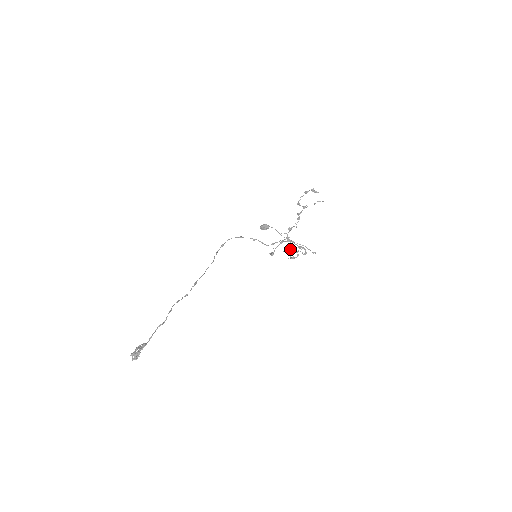
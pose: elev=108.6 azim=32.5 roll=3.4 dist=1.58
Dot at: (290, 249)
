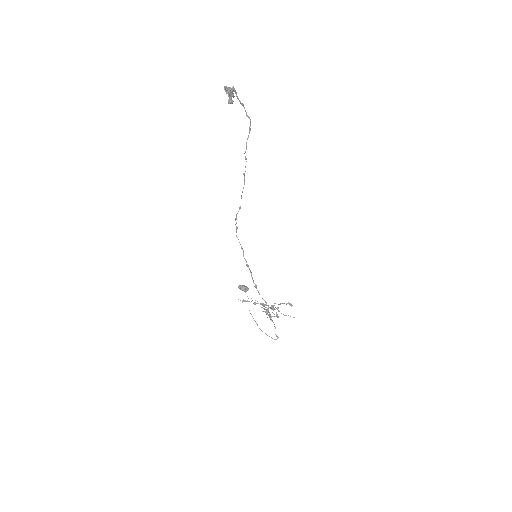
Dot at: occluded
